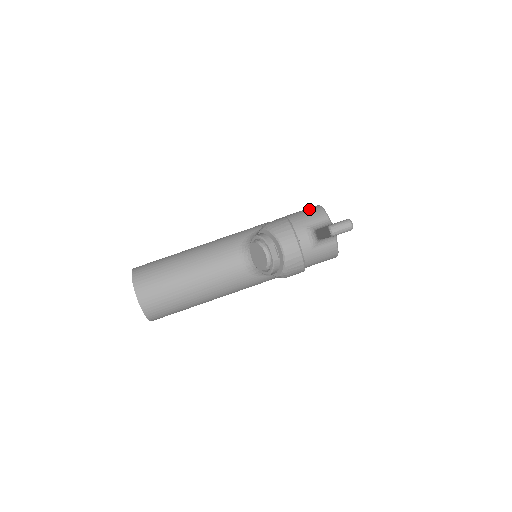
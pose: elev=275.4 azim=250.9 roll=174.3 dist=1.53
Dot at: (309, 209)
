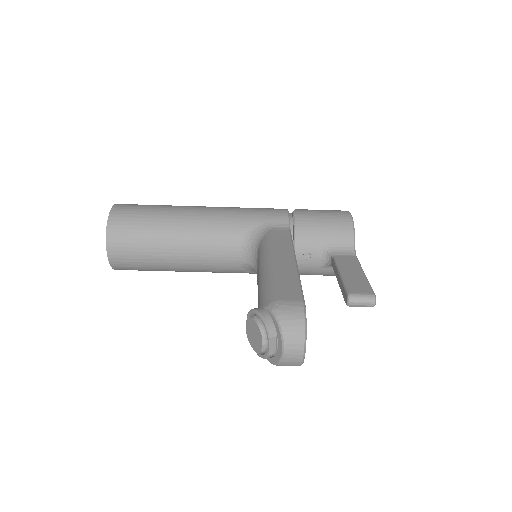
Dot at: (338, 218)
